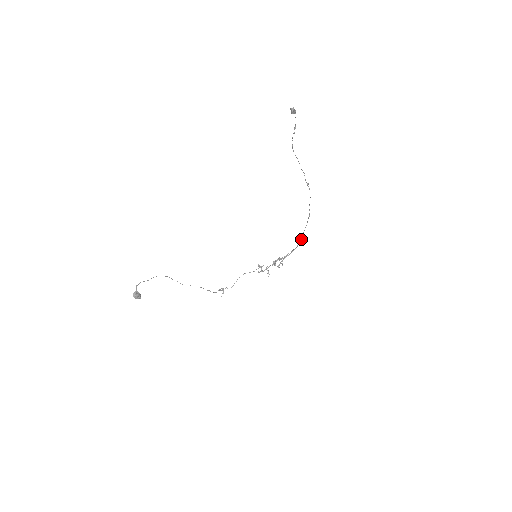
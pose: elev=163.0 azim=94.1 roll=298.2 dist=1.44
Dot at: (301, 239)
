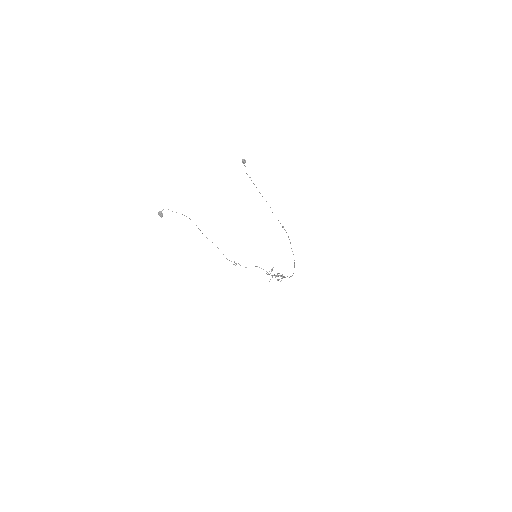
Dot at: occluded
